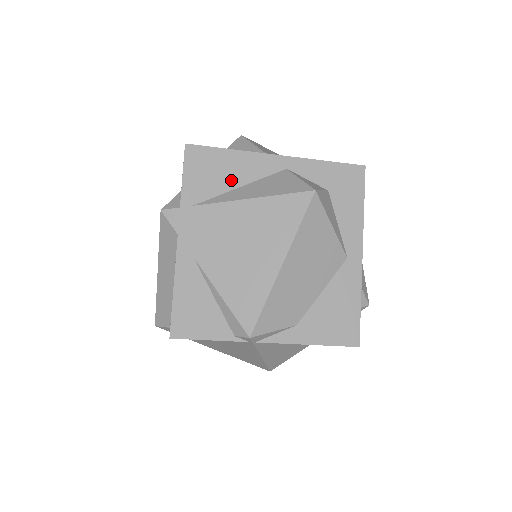
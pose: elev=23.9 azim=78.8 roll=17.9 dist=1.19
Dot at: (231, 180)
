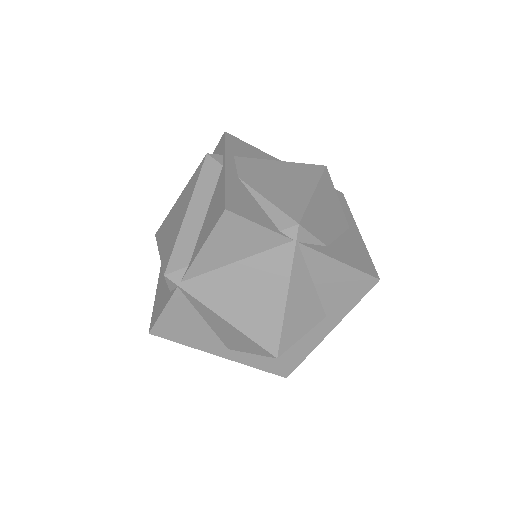
Dot at: occluded
